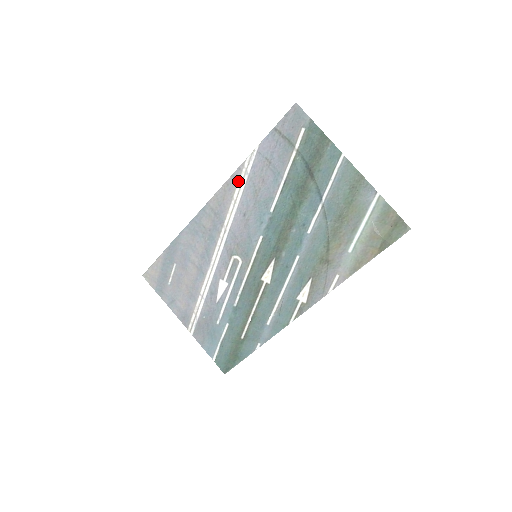
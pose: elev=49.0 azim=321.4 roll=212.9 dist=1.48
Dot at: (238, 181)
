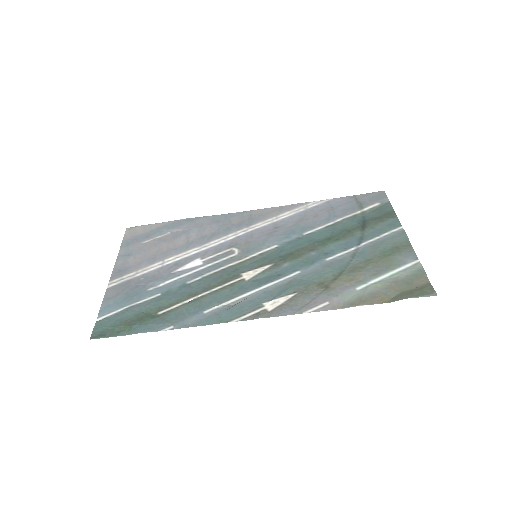
Dot at: (293, 209)
